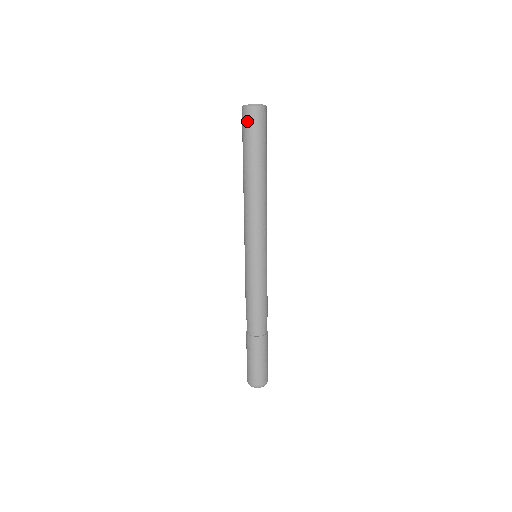
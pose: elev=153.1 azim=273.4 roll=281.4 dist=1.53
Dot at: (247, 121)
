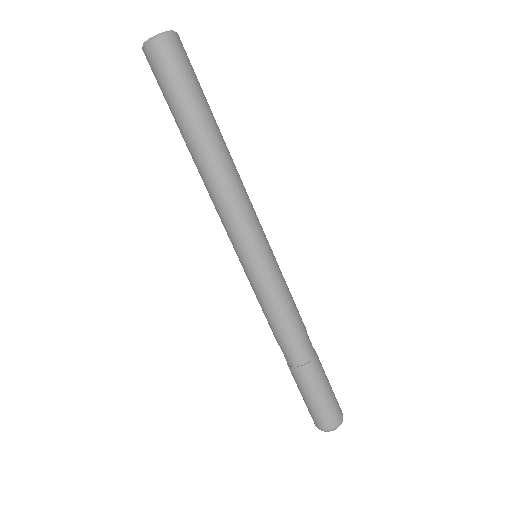
Dot at: (158, 65)
